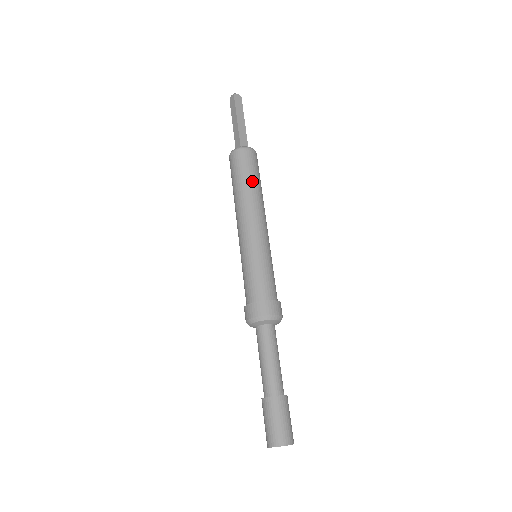
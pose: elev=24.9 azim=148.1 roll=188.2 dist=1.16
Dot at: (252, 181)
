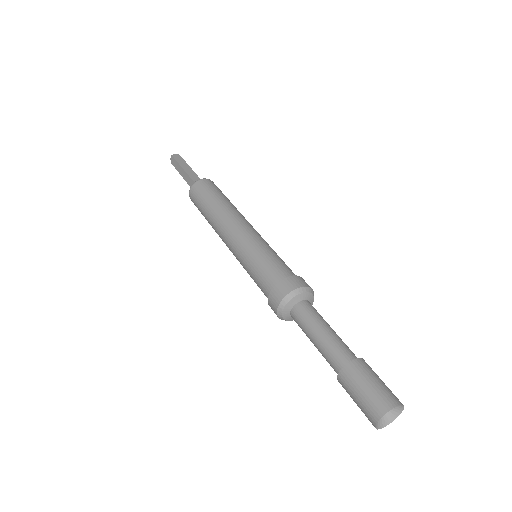
Dot at: (218, 199)
